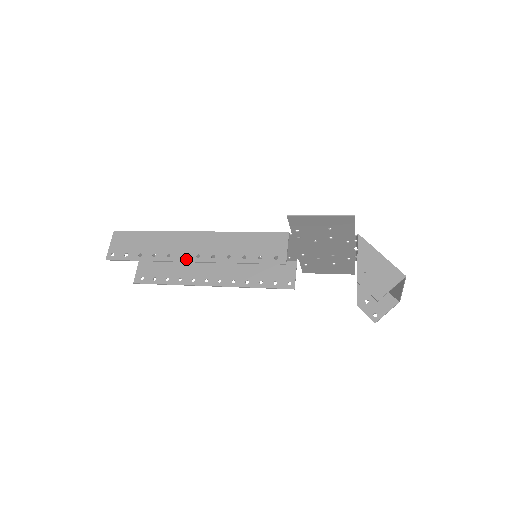
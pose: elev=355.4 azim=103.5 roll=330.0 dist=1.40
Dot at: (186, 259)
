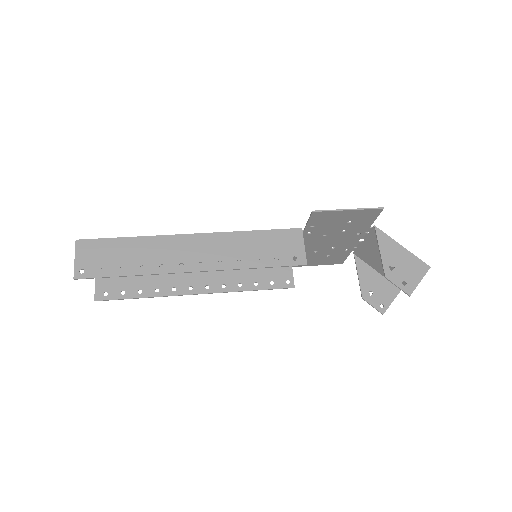
Dot at: (186, 269)
